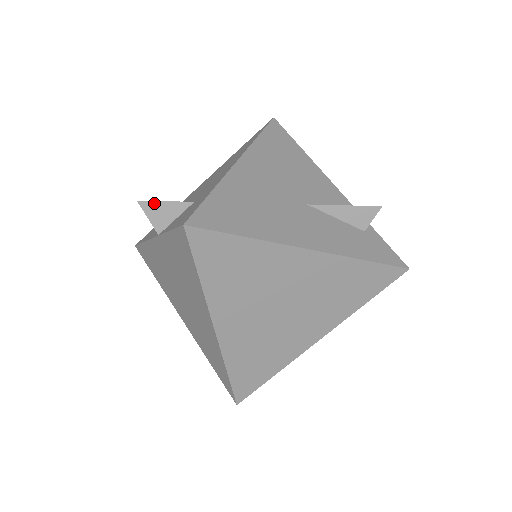
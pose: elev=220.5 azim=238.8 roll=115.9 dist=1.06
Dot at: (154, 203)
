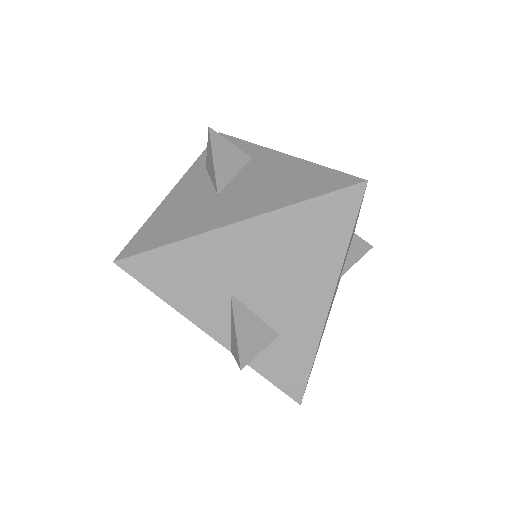
Dot at: (251, 359)
